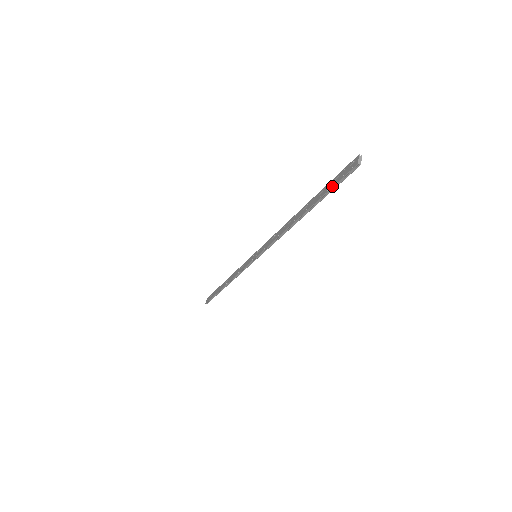
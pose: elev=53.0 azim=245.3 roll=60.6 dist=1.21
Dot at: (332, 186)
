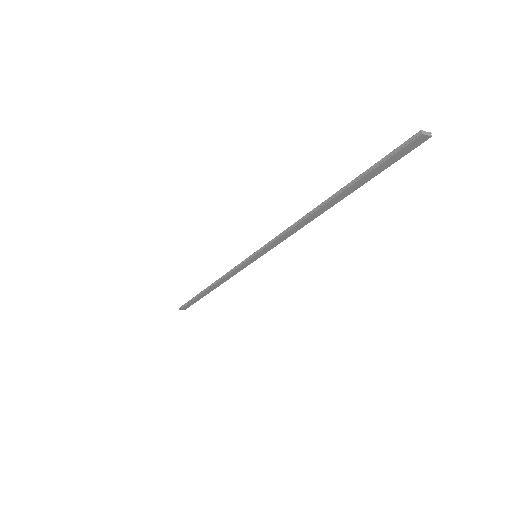
Dot at: (378, 161)
